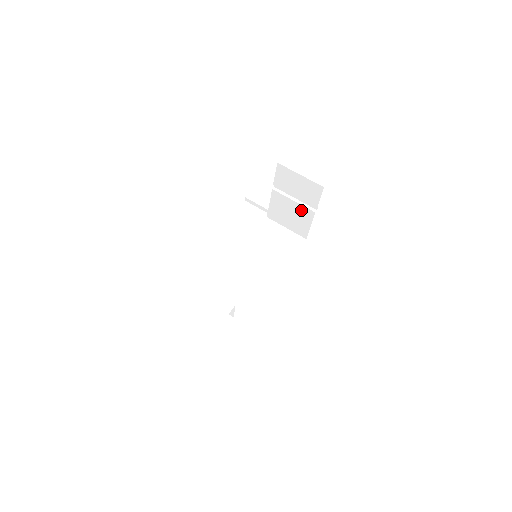
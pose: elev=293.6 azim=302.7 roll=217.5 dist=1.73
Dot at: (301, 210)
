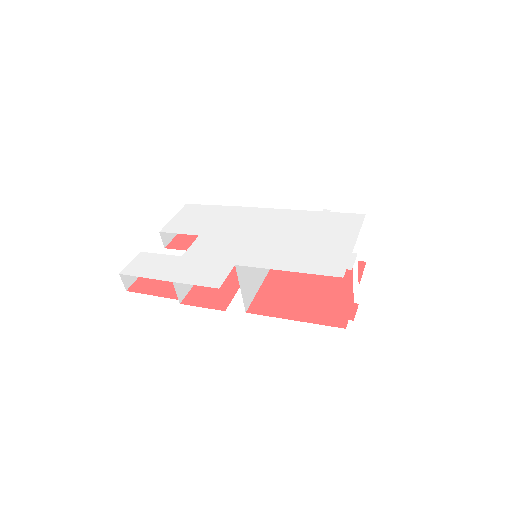
Dot at: occluded
